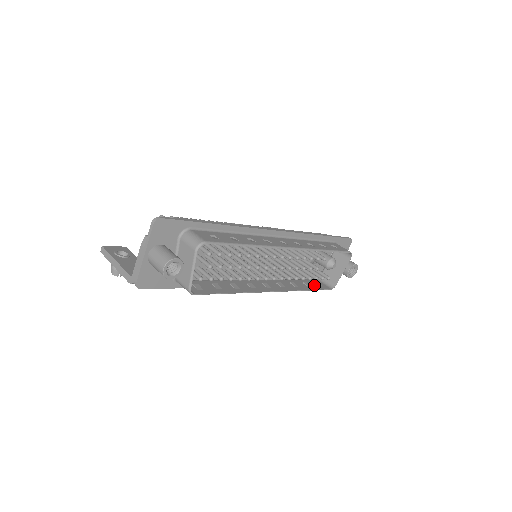
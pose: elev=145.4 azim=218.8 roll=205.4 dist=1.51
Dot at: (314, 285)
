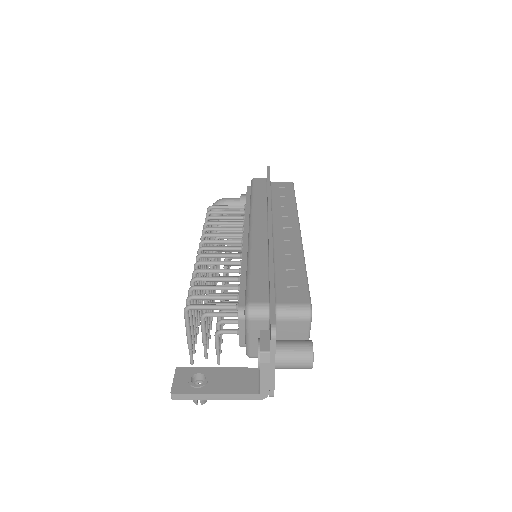
Dot at: occluded
